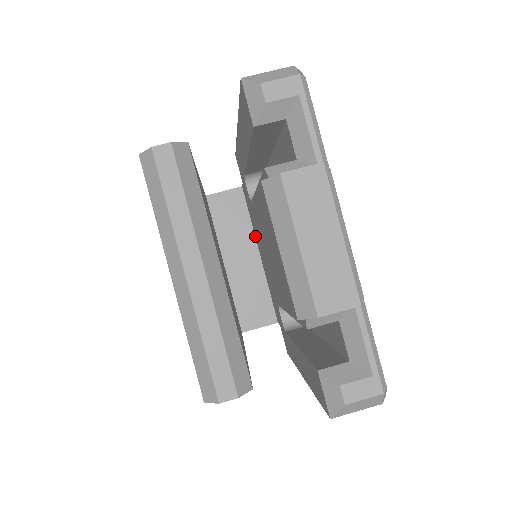
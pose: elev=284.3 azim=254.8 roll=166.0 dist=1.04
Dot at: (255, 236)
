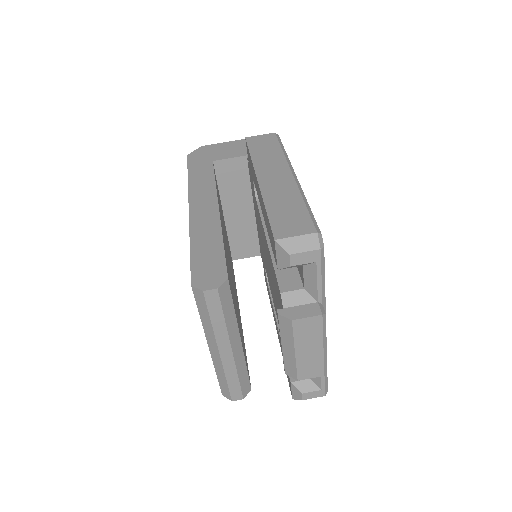
Dot at: (252, 197)
